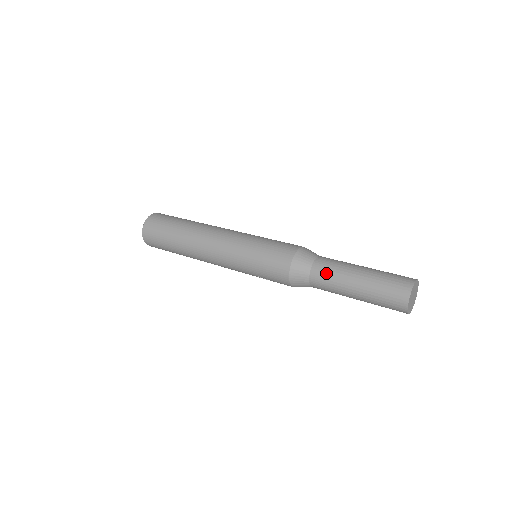
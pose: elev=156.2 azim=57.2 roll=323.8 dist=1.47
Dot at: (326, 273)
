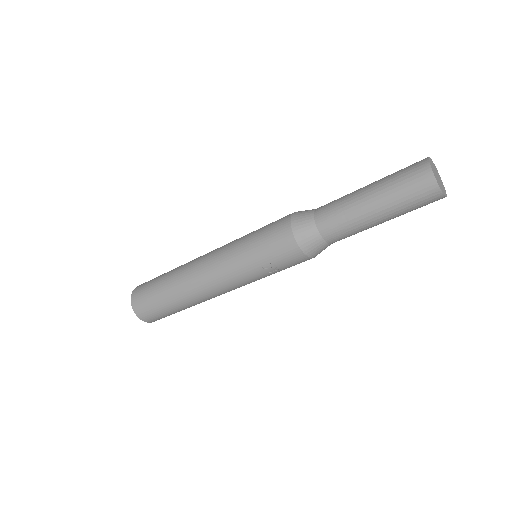
Dot at: (331, 209)
